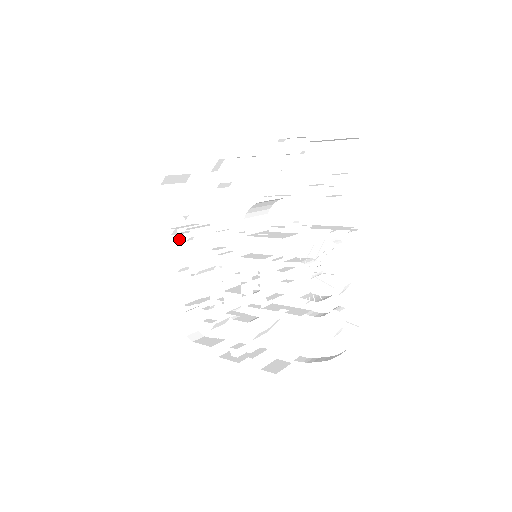
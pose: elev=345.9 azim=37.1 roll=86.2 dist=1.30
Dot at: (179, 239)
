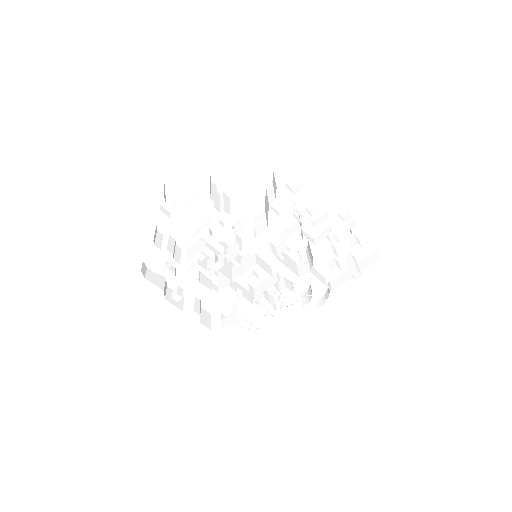
Dot at: (178, 175)
